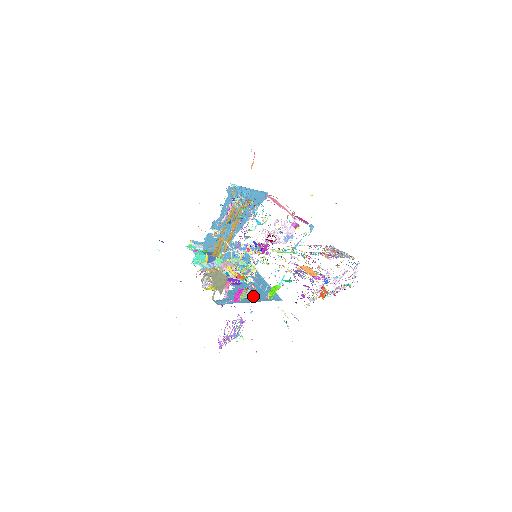
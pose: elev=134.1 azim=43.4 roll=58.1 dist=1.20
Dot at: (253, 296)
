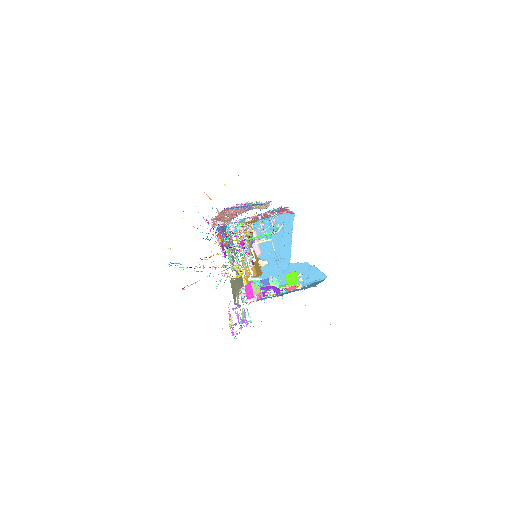
Dot at: (286, 293)
